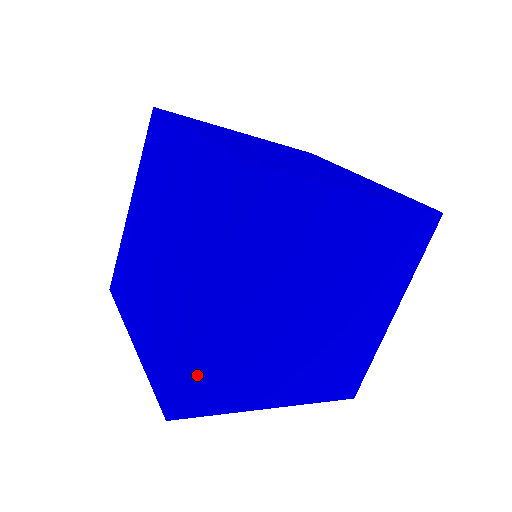
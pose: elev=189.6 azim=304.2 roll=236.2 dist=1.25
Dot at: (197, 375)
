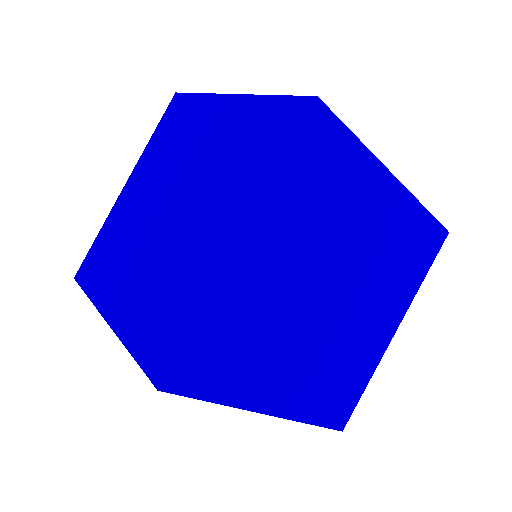
Dot at: (207, 335)
